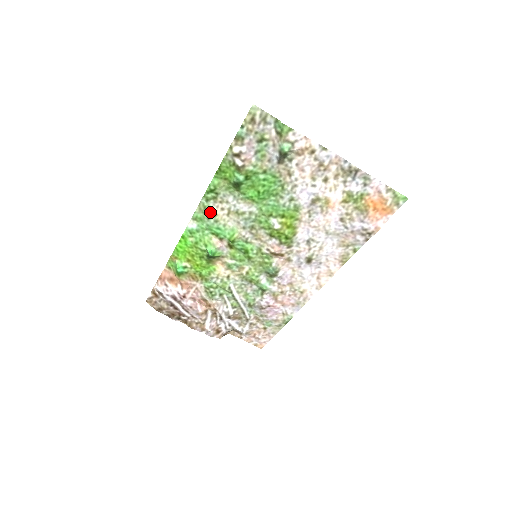
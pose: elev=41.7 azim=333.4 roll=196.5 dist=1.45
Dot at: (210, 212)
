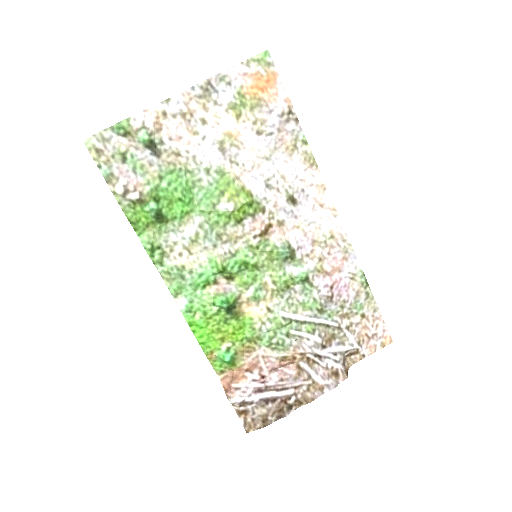
Dot at: (177, 271)
